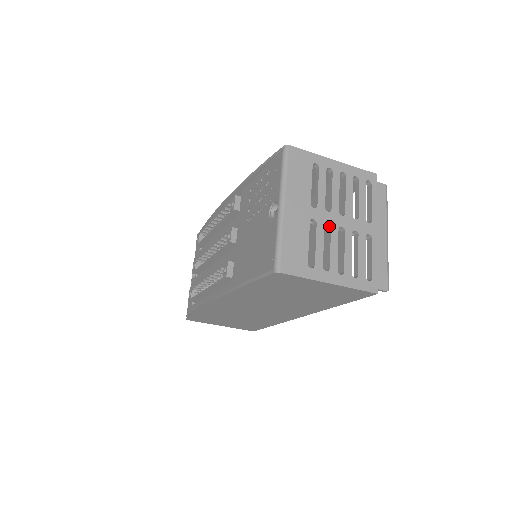
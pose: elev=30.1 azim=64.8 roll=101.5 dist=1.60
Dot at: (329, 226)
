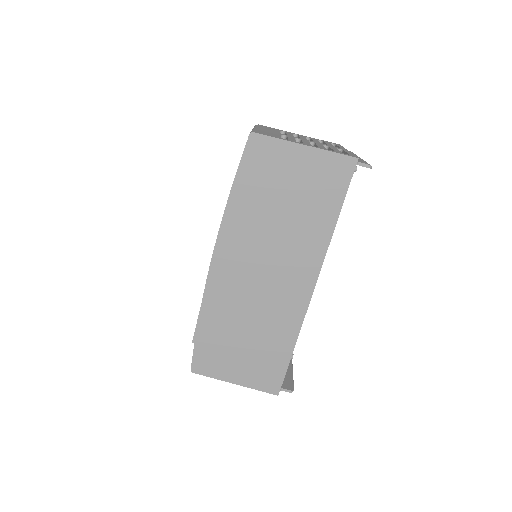
Dot at: (300, 141)
